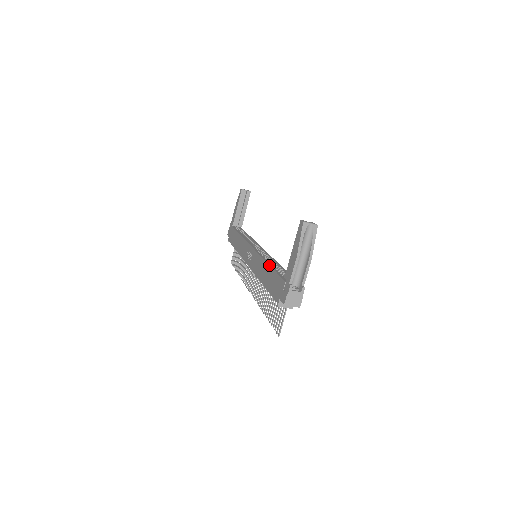
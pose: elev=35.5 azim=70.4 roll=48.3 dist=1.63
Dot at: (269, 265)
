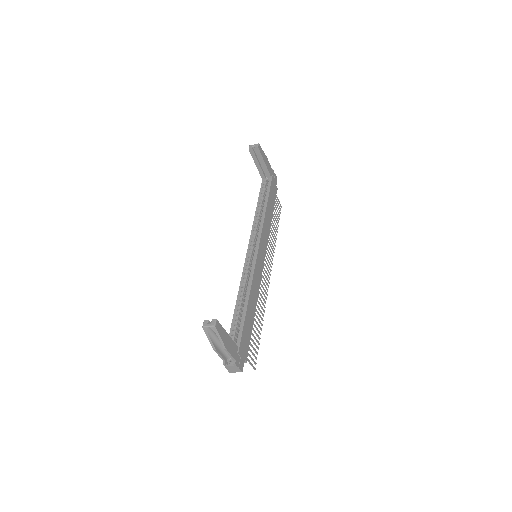
Dot at: (234, 309)
